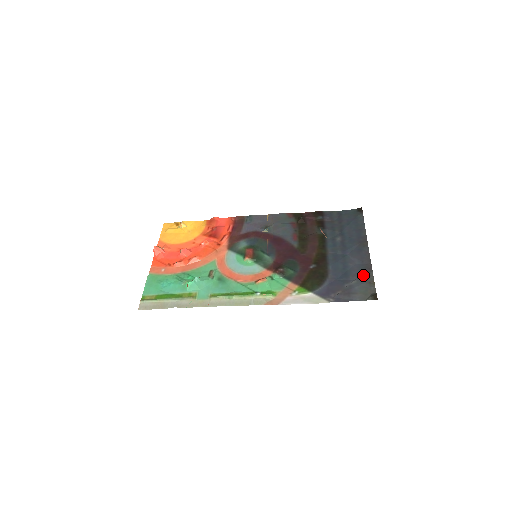
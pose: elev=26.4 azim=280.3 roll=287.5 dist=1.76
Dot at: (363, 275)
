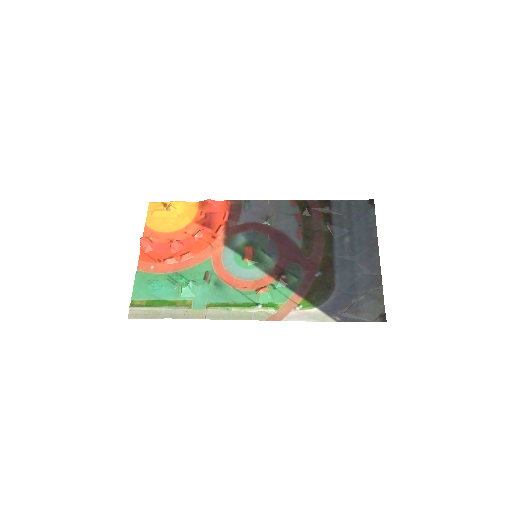
Dot at: (372, 289)
